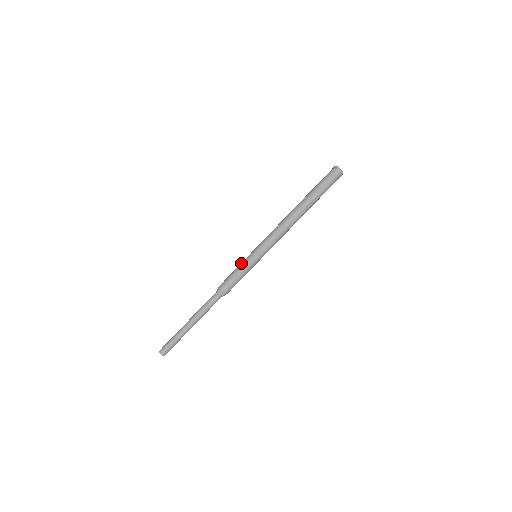
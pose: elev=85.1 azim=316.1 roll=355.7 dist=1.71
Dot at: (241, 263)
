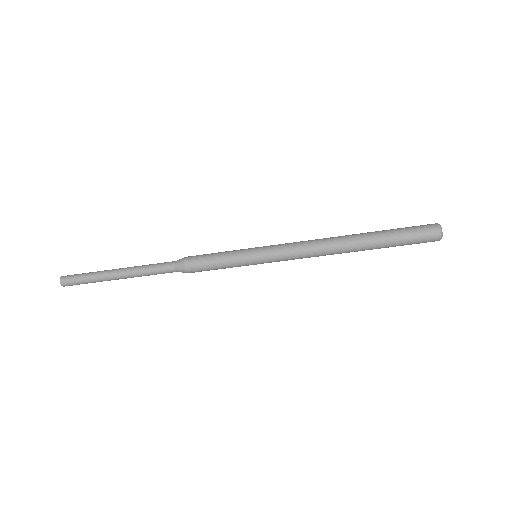
Dot at: (232, 257)
